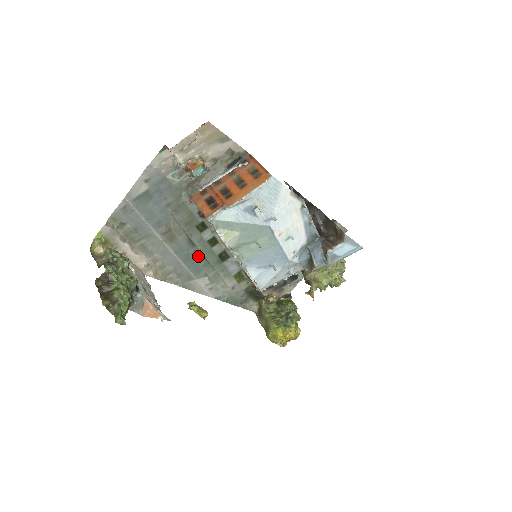
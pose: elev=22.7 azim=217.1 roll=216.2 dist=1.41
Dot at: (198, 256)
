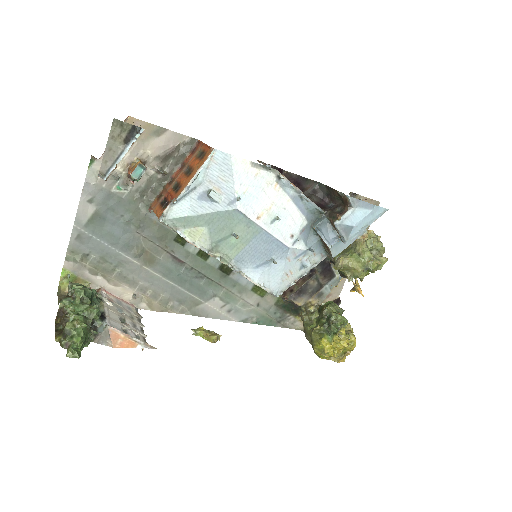
Dot at: (194, 275)
